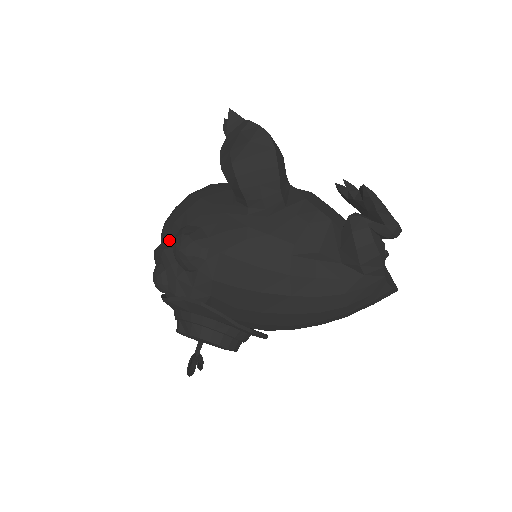
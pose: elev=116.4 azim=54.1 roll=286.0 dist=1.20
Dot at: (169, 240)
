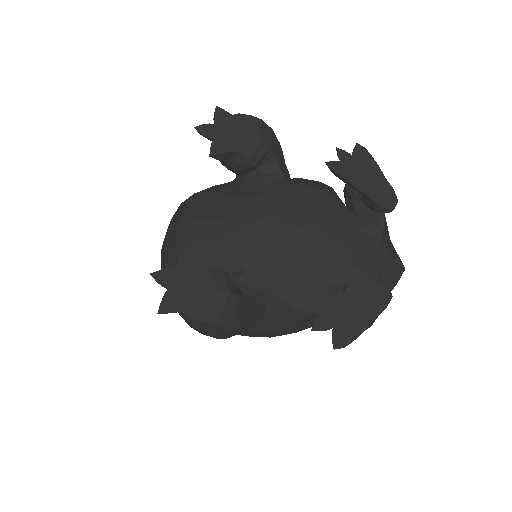
Dot at: occluded
